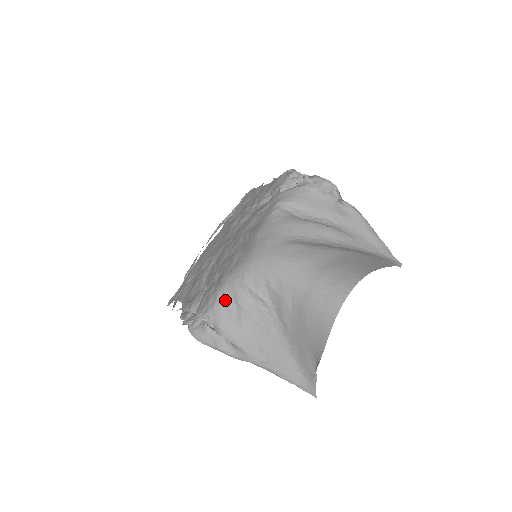
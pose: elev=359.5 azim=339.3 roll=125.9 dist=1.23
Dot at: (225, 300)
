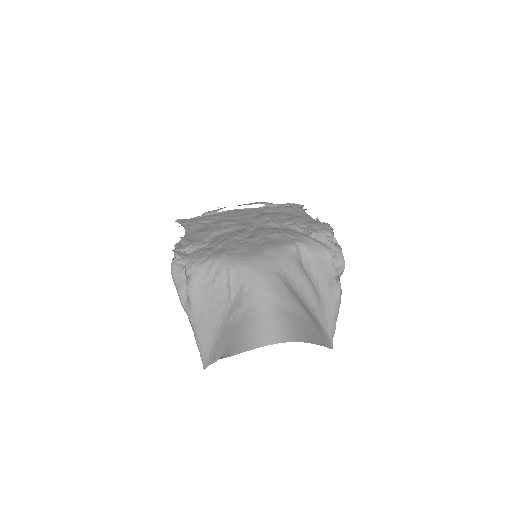
Dot at: (210, 269)
